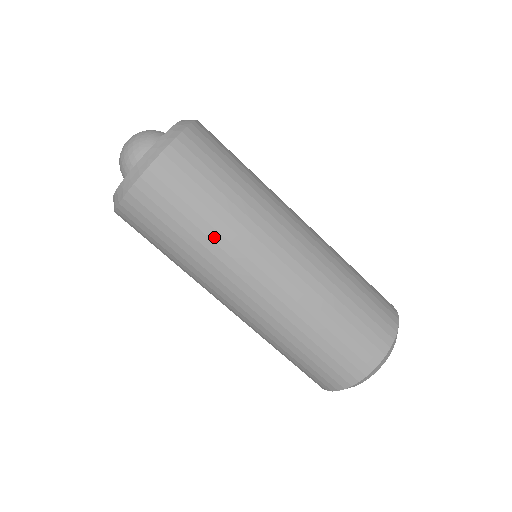
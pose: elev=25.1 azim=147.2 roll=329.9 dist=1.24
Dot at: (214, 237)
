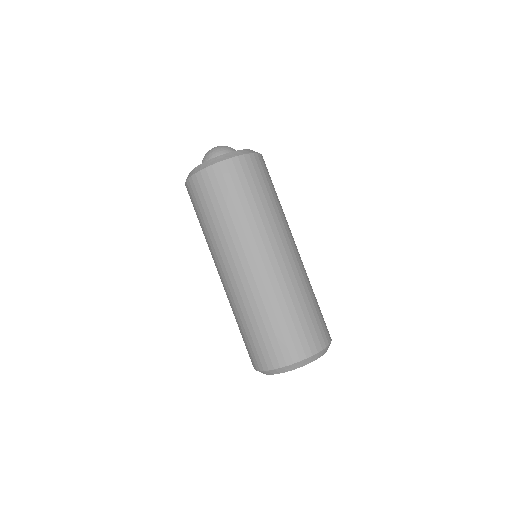
Dot at: (248, 216)
